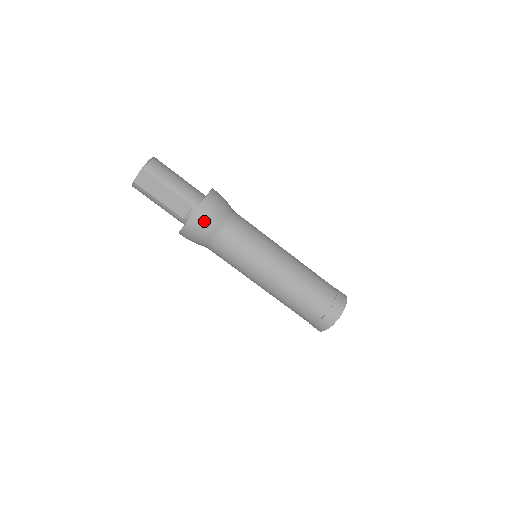
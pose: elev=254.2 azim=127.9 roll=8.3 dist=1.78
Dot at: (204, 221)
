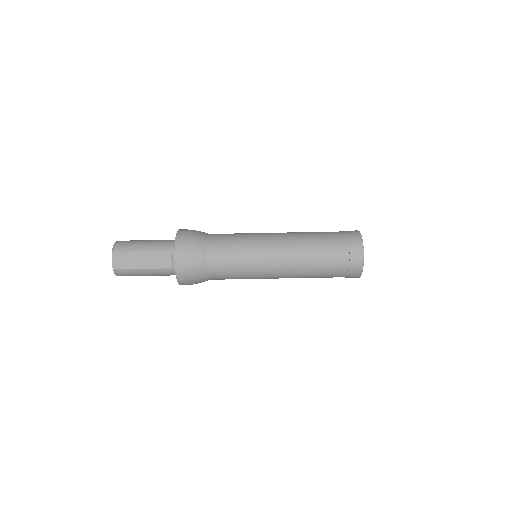
Dot at: (188, 254)
